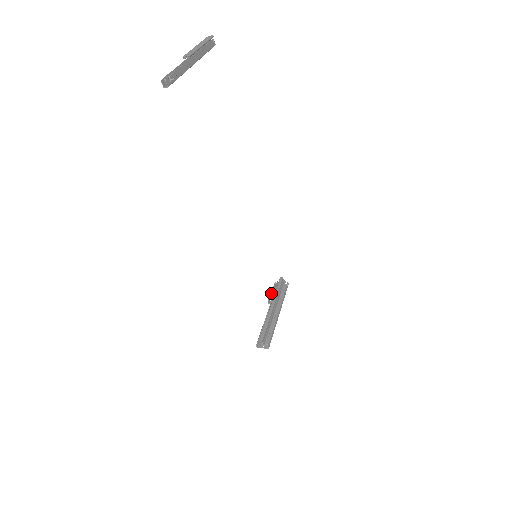
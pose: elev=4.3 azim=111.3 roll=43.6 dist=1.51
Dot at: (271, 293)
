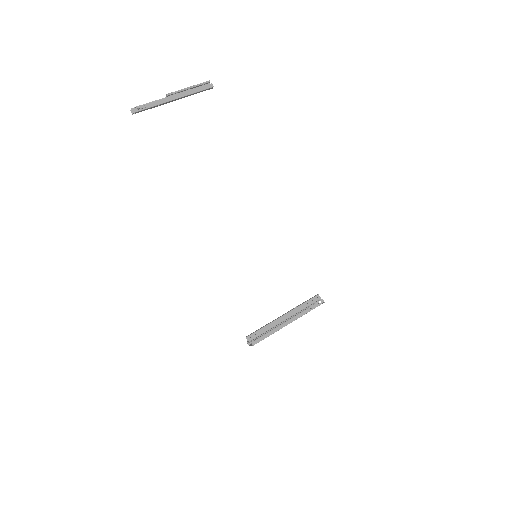
Dot at: occluded
